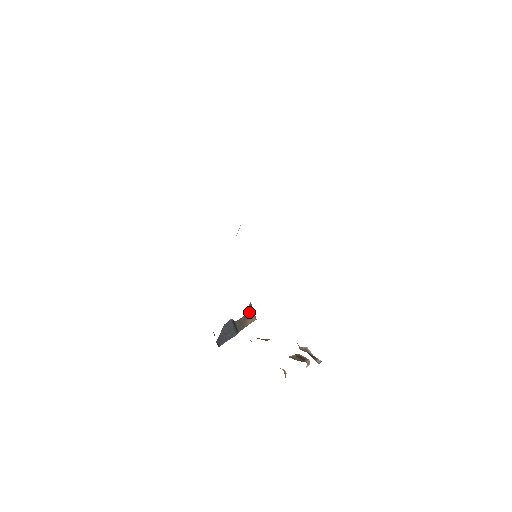
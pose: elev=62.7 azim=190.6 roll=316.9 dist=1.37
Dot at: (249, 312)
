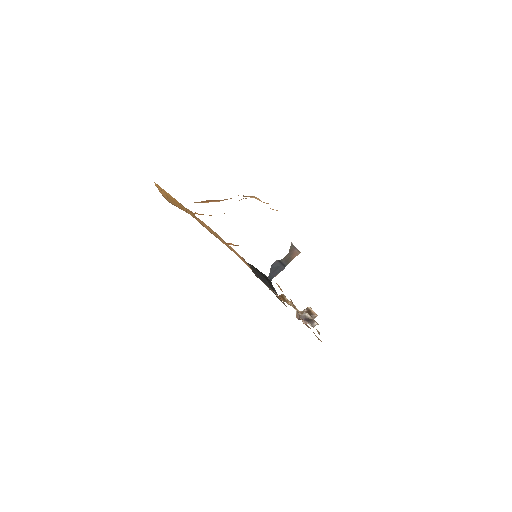
Dot at: (292, 250)
